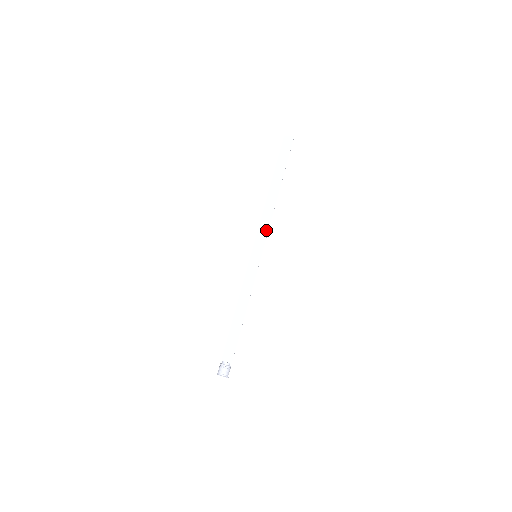
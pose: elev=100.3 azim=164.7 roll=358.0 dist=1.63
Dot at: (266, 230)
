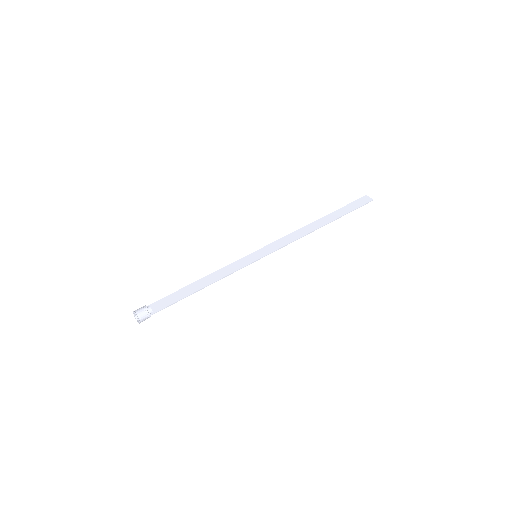
Dot at: (282, 245)
